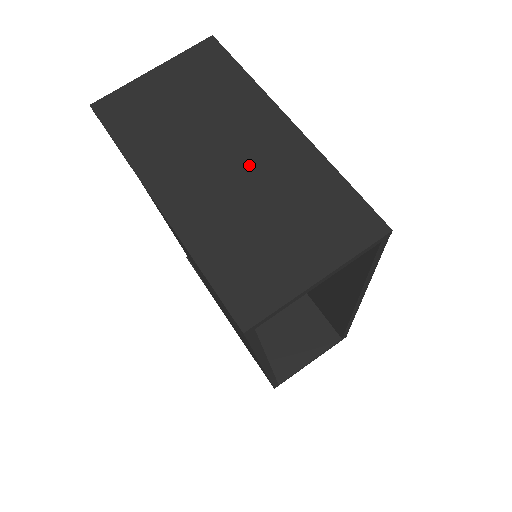
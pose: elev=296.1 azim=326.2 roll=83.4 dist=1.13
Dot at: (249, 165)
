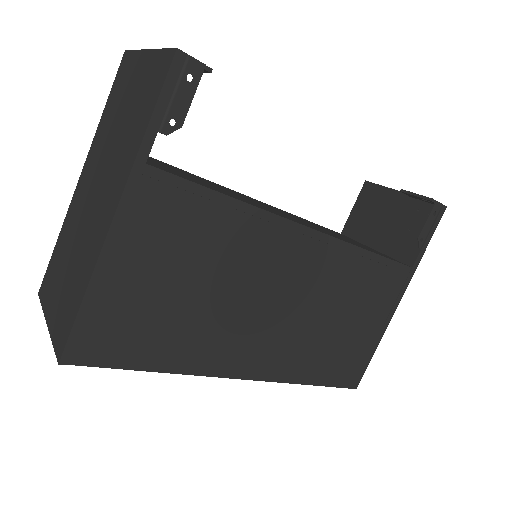
Dot at: (92, 214)
